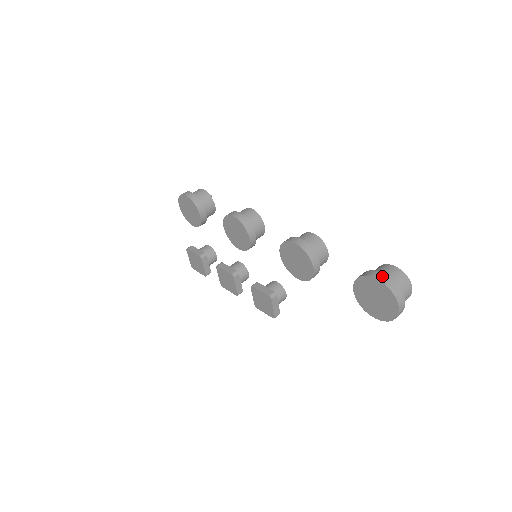
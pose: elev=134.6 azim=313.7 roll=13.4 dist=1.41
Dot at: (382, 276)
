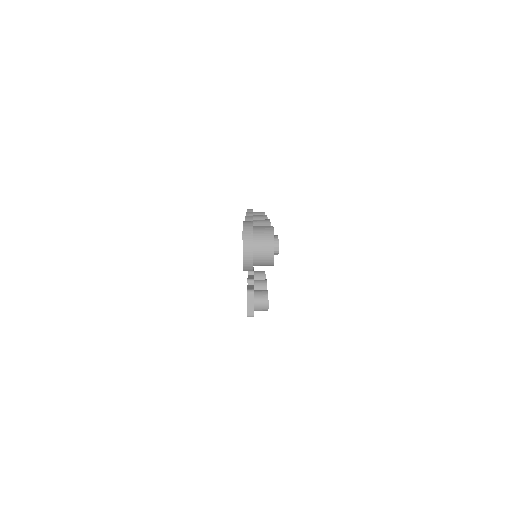
Dot at: (249, 221)
